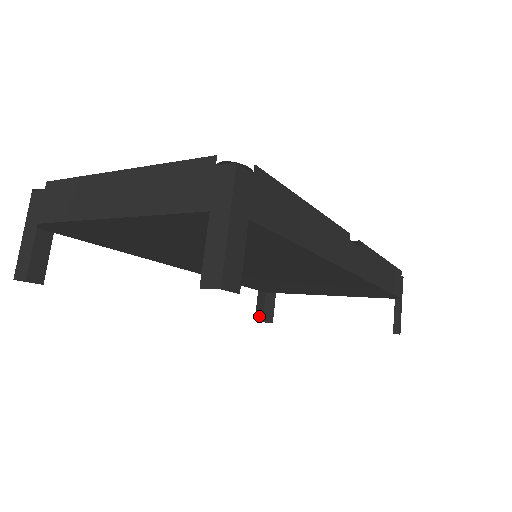
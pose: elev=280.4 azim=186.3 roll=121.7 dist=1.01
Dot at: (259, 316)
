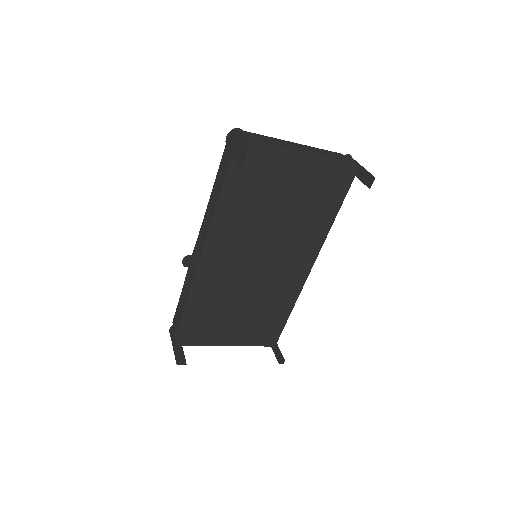
Dot at: (177, 357)
